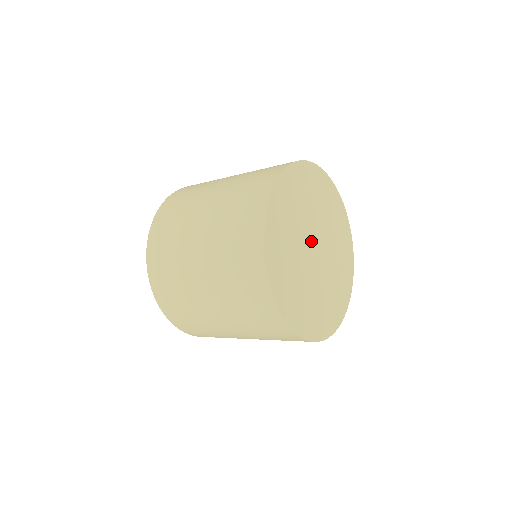
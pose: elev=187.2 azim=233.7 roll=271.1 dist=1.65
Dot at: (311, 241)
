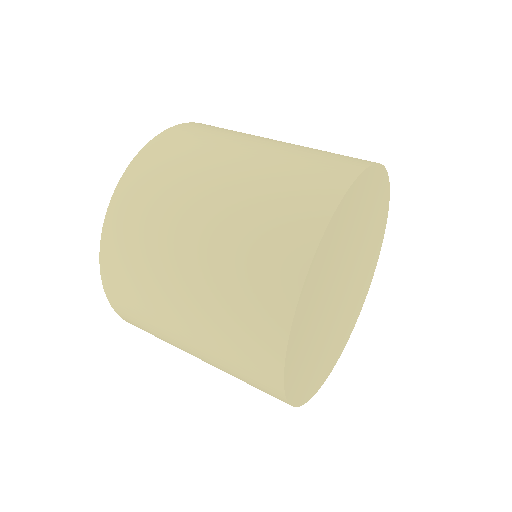
Dot at: (336, 301)
